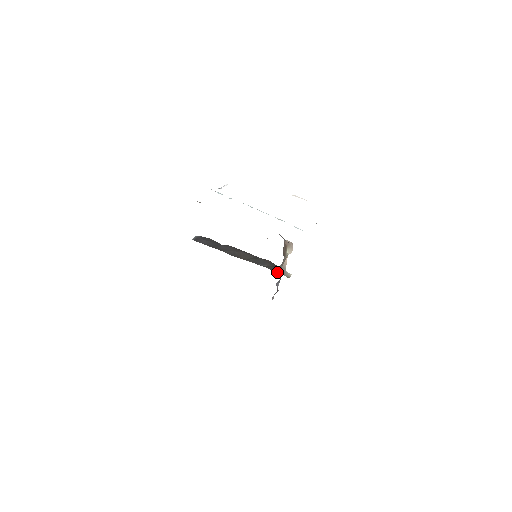
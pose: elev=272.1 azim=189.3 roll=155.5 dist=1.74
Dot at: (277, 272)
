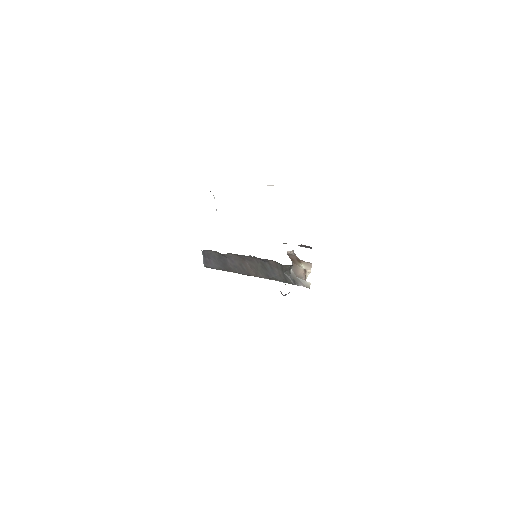
Dot at: (294, 283)
